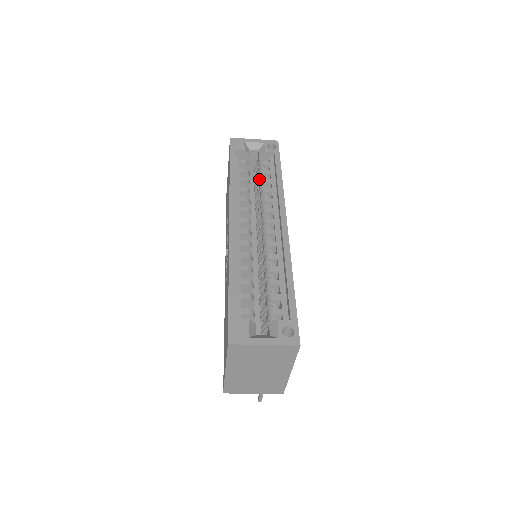
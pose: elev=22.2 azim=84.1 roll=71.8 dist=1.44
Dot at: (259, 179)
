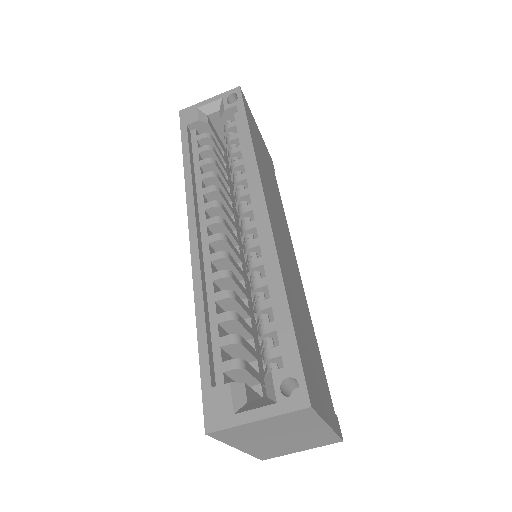
Dot at: (228, 151)
